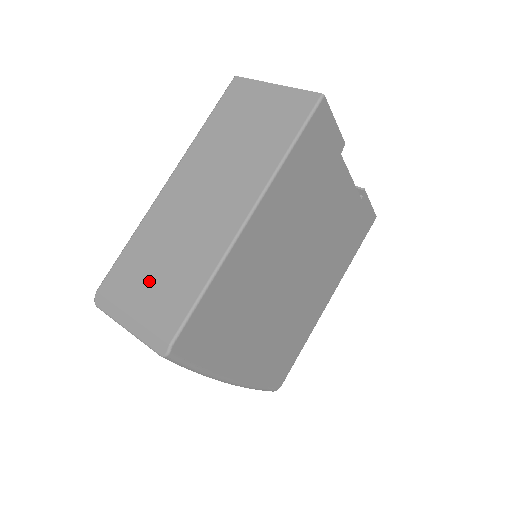
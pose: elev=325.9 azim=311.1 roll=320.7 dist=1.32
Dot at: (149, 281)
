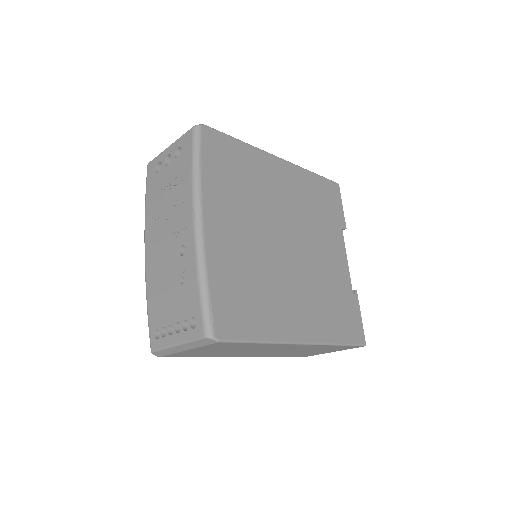
Dot at: occluded
